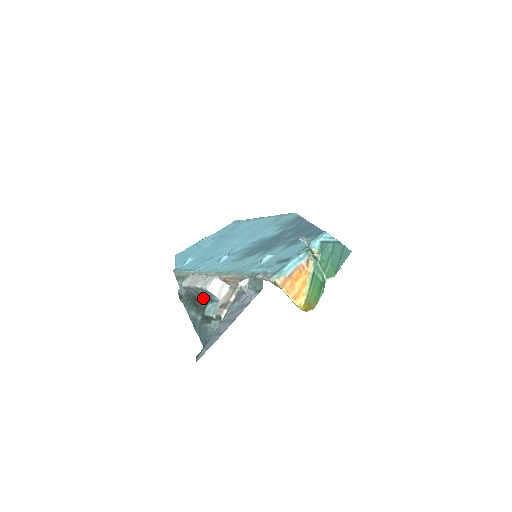
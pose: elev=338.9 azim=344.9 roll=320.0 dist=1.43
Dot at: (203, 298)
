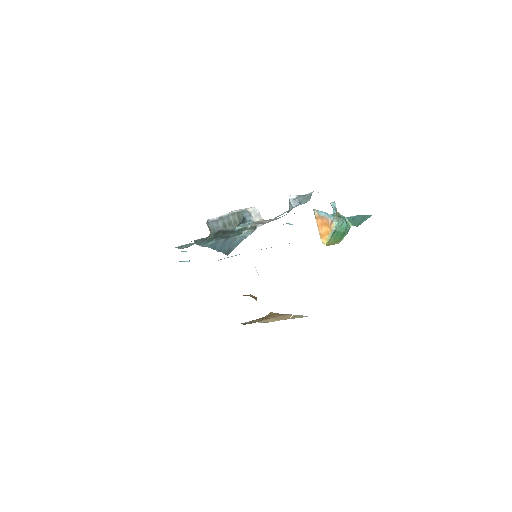
Dot at: (228, 231)
